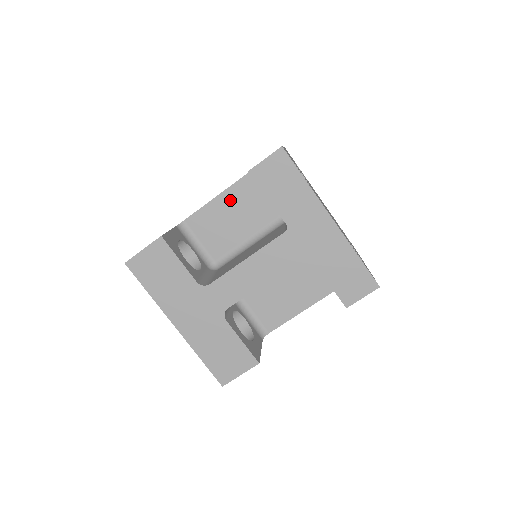
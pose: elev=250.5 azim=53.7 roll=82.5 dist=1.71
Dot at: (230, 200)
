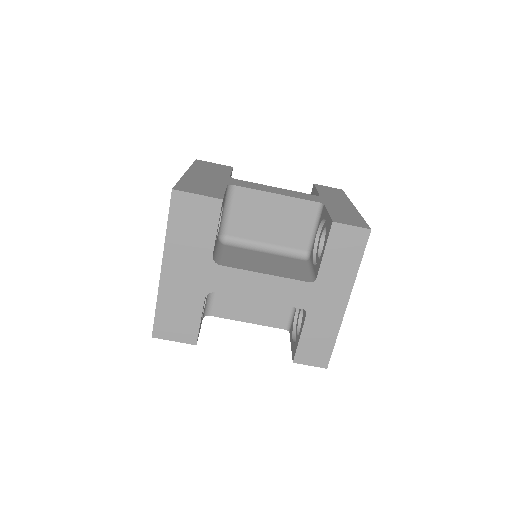
Dot at: (284, 206)
